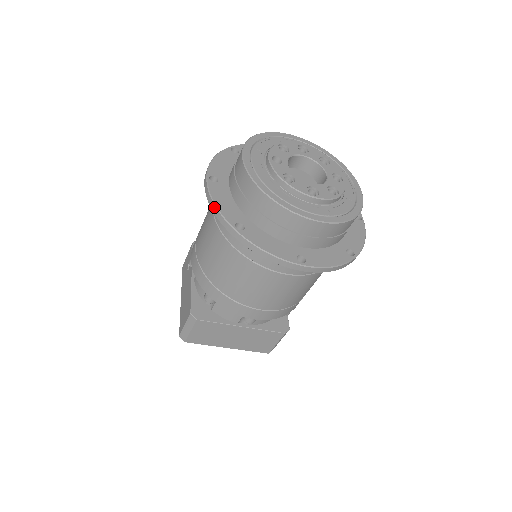
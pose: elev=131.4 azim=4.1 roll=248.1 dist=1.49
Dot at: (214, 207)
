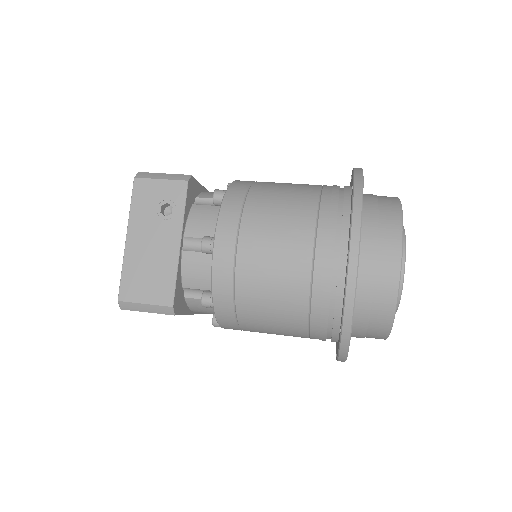
Dot at: (352, 304)
